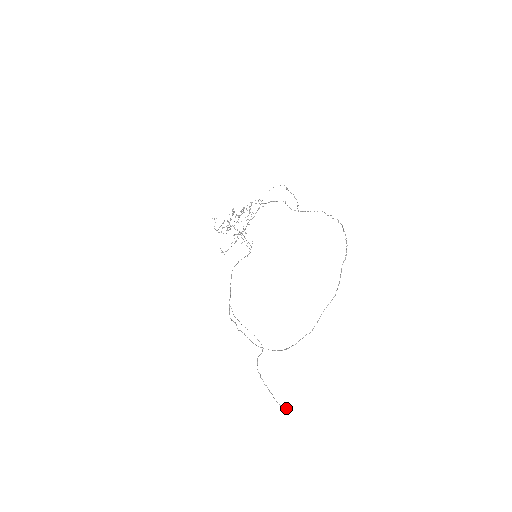
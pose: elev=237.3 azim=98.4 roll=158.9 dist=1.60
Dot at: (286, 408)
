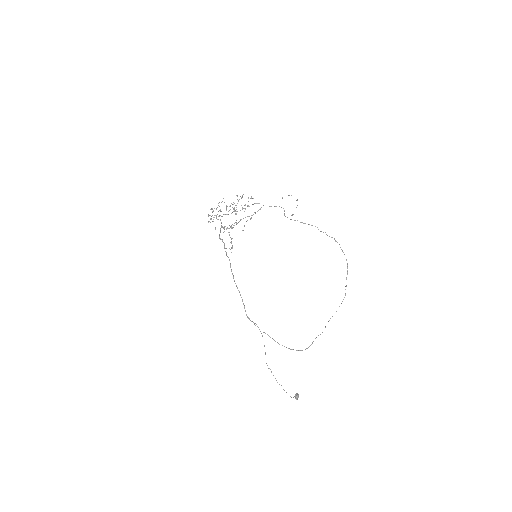
Dot at: (297, 397)
